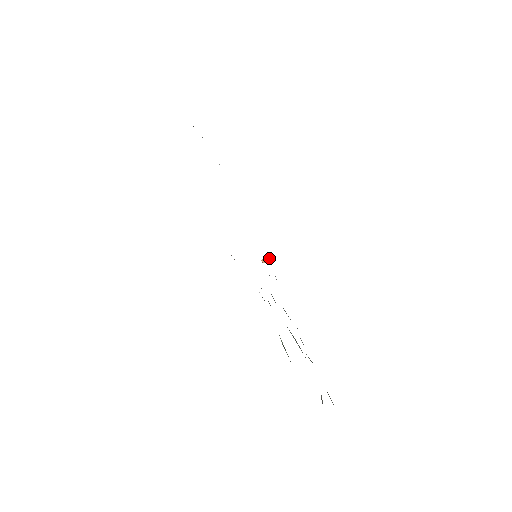
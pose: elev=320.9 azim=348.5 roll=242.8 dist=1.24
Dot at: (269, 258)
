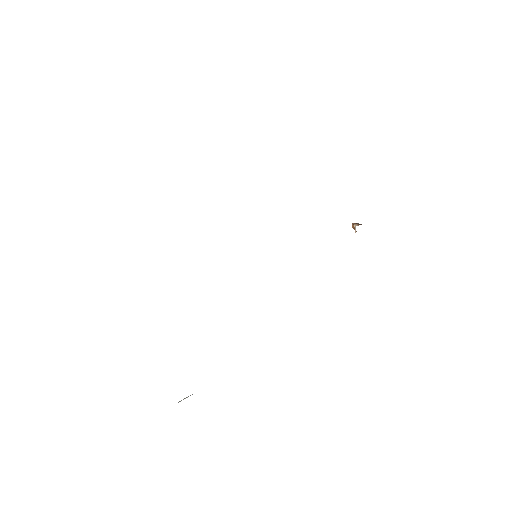
Dot at: occluded
